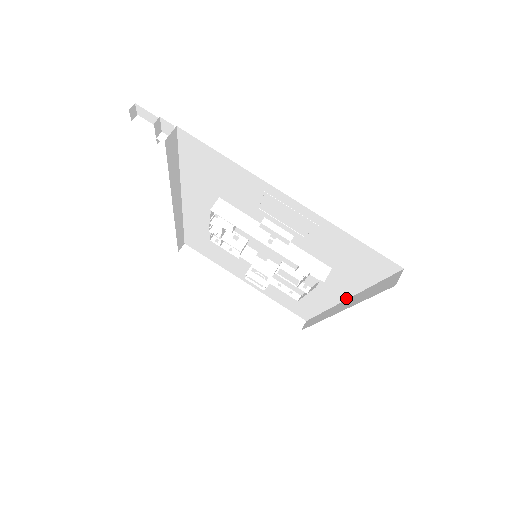
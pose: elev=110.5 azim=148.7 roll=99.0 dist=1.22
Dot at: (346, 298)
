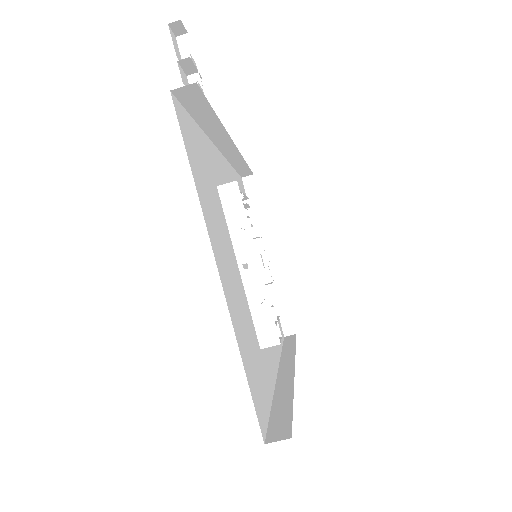
Dot at: (294, 371)
